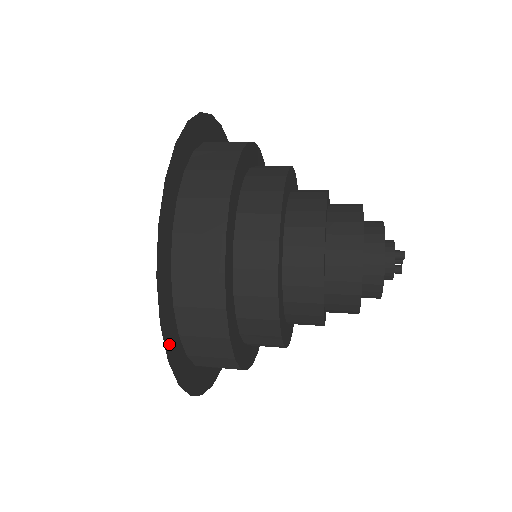
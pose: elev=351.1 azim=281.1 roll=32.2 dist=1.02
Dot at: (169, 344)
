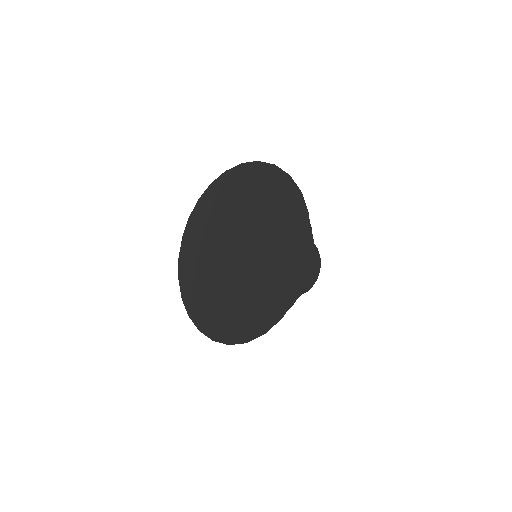
Dot at: (268, 324)
